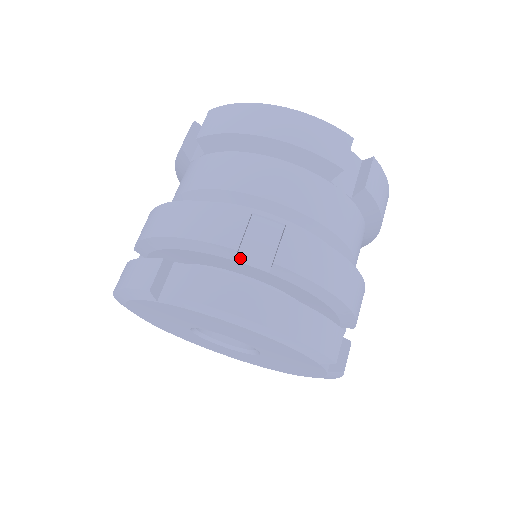
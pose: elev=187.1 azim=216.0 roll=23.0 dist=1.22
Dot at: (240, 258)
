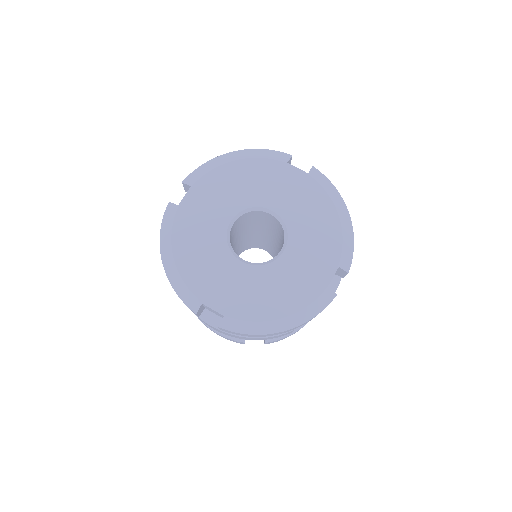
Dot at: occluded
